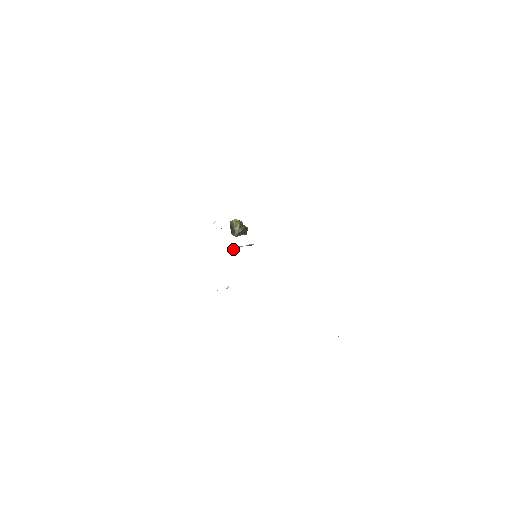
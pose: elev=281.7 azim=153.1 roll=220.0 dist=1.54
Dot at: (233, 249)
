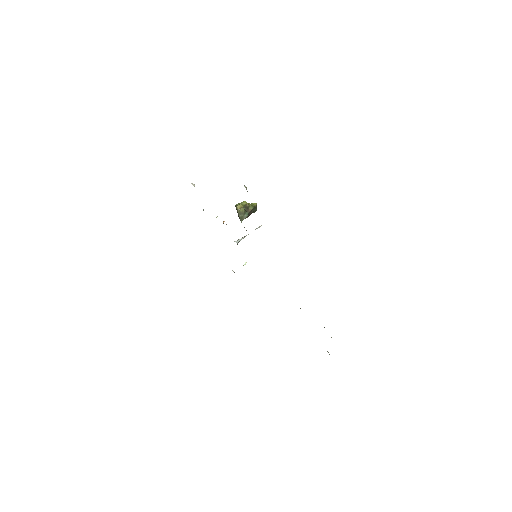
Dot at: (238, 242)
